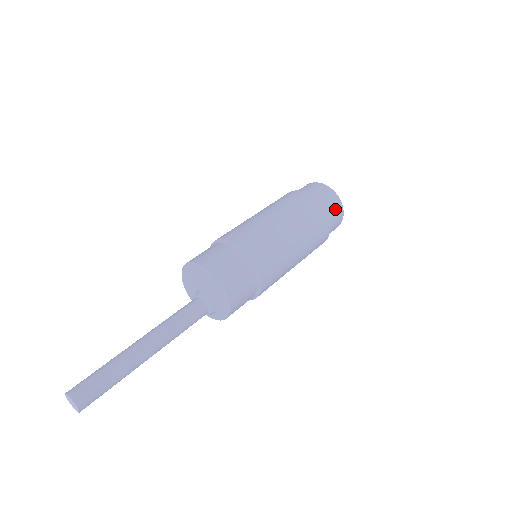
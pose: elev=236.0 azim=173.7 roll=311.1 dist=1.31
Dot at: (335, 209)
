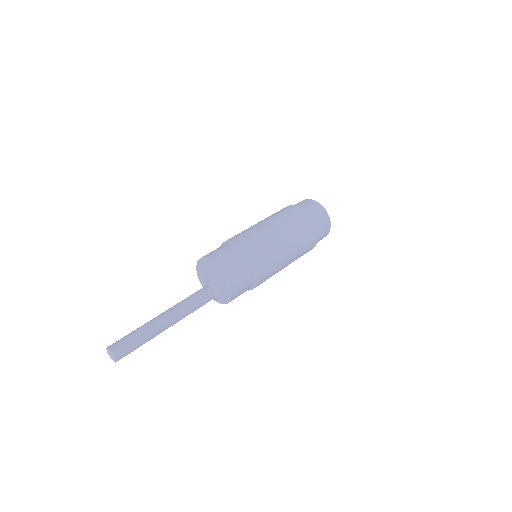
Dot at: (323, 221)
